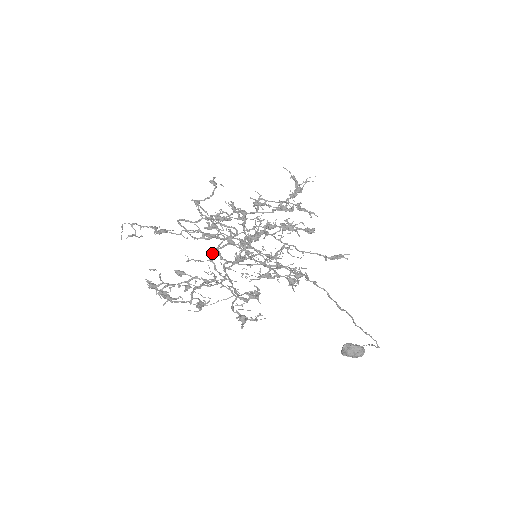
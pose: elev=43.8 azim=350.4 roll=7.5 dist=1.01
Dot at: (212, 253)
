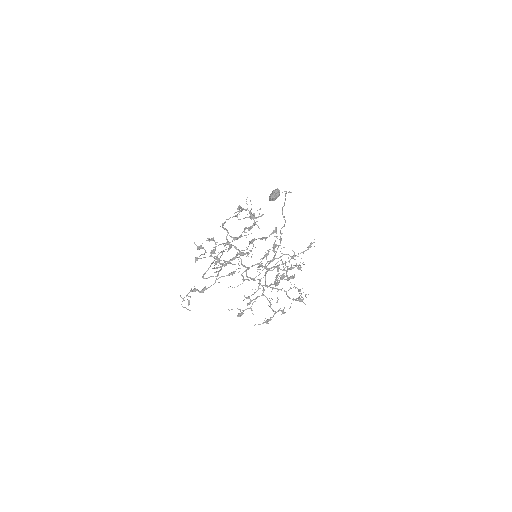
Dot at: (243, 278)
